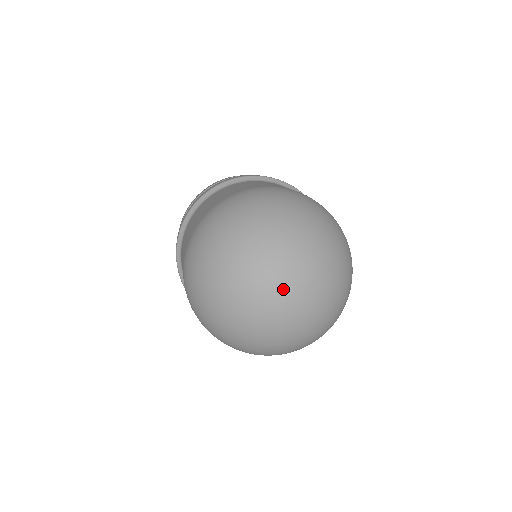
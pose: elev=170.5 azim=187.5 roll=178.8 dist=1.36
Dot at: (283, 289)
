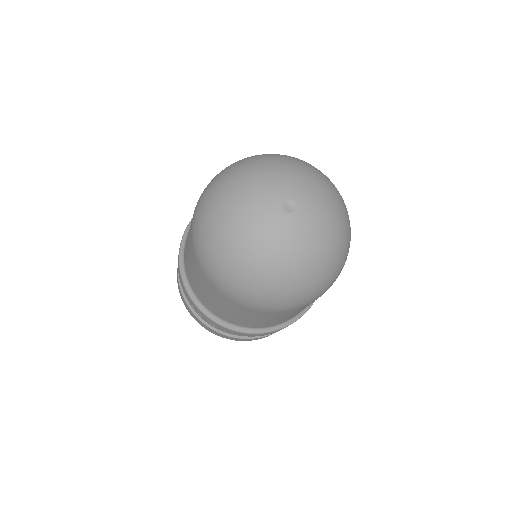
Dot at: (289, 206)
